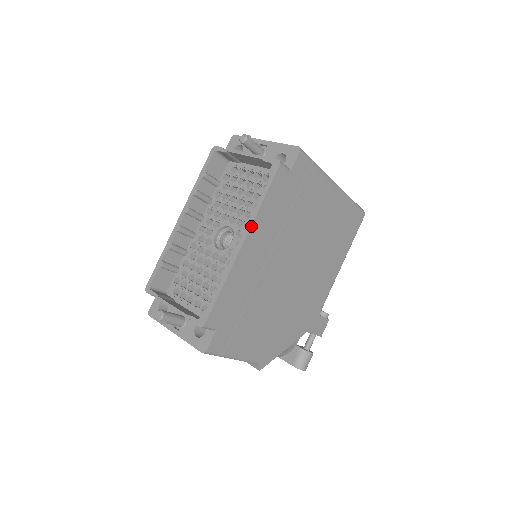
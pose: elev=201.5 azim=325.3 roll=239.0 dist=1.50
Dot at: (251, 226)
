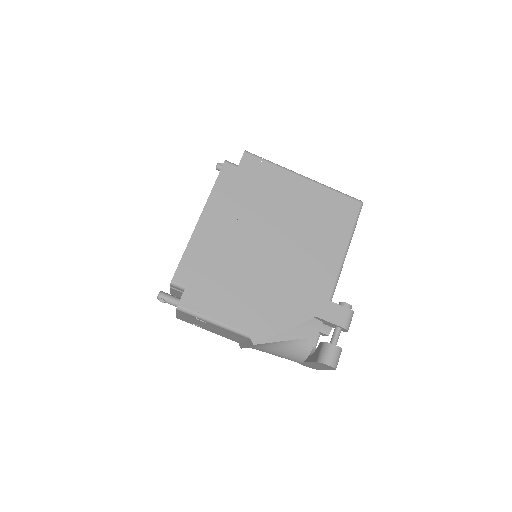
Dot at: (205, 205)
